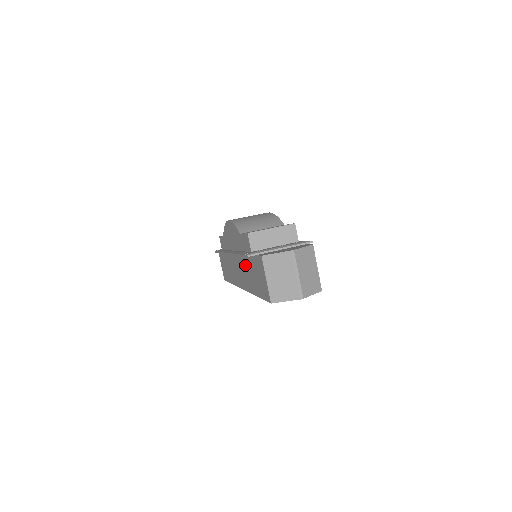
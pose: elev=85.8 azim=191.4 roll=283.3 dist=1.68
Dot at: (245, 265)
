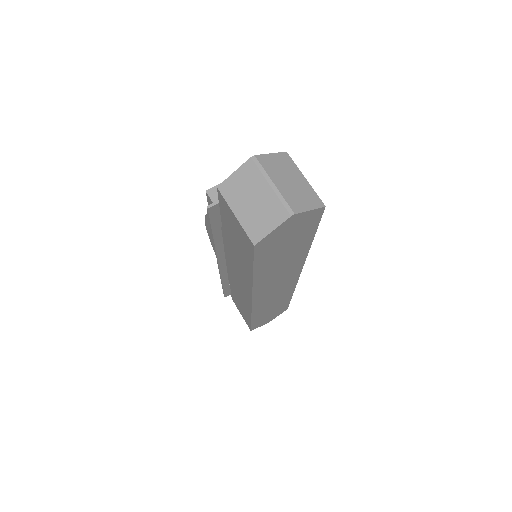
Dot at: (231, 252)
